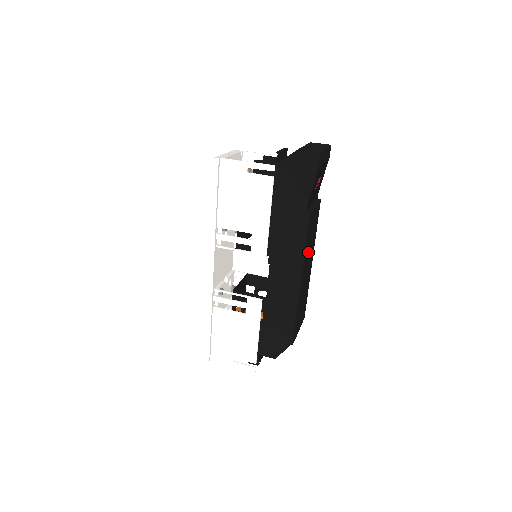
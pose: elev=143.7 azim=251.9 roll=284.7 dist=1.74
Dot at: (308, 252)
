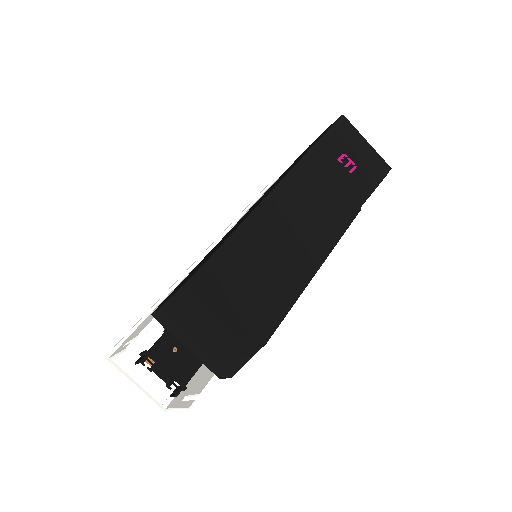
Dot at: (300, 210)
